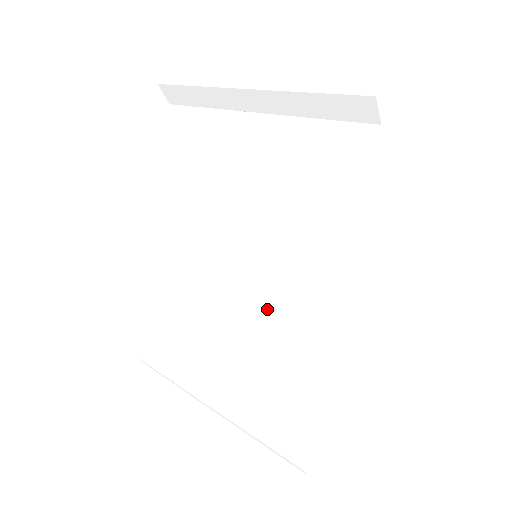
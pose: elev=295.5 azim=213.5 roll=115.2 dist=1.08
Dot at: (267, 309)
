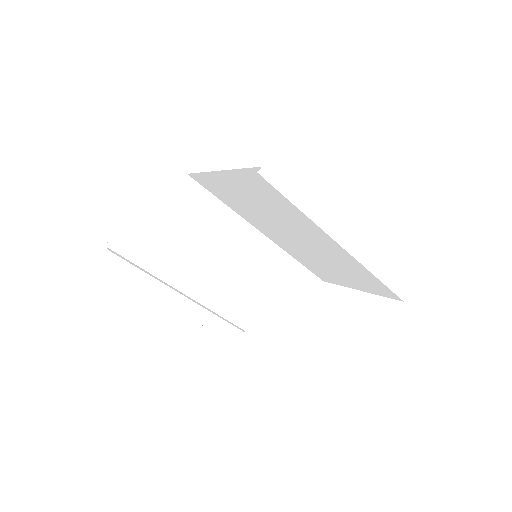
Dot at: (239, 265)
